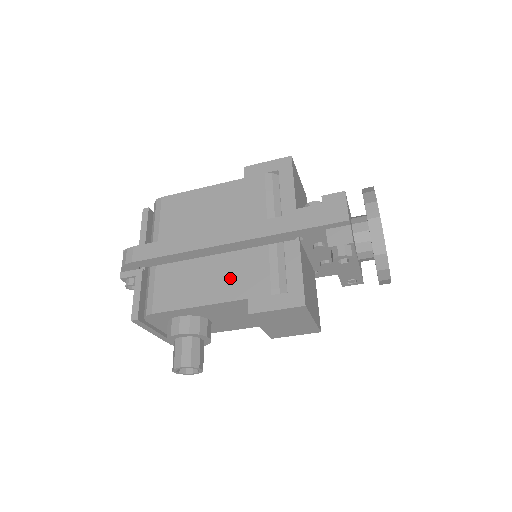
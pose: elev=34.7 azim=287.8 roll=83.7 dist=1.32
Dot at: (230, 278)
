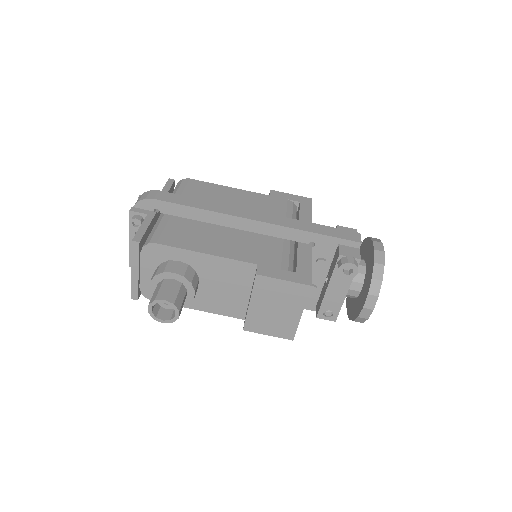
Dot at: (244, 246)
